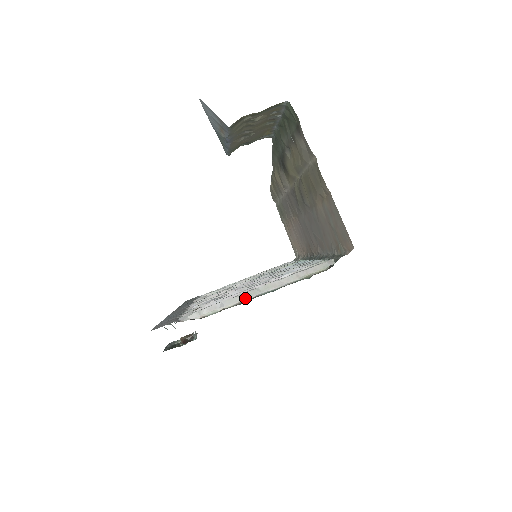
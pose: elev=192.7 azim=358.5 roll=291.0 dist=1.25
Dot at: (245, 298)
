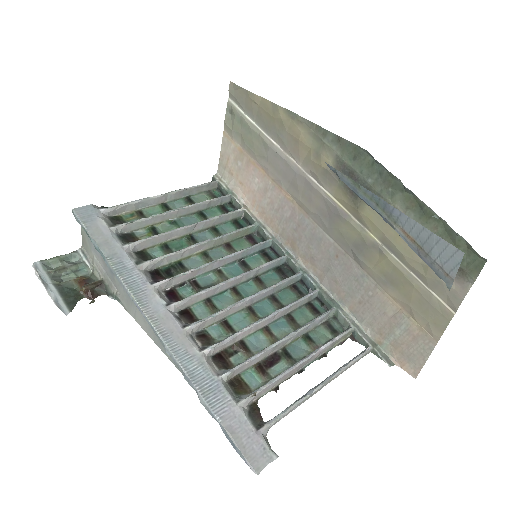
Dot at: (293, 373)
